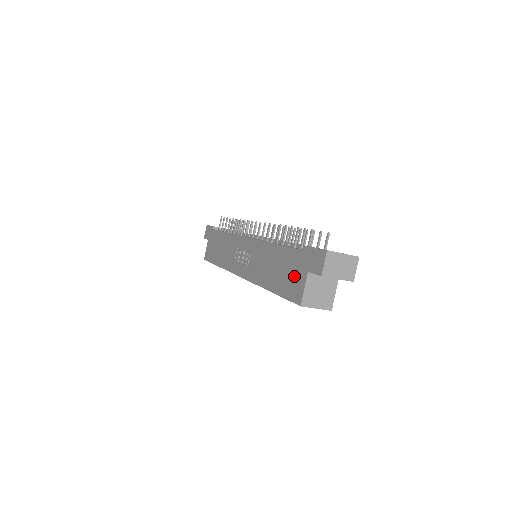
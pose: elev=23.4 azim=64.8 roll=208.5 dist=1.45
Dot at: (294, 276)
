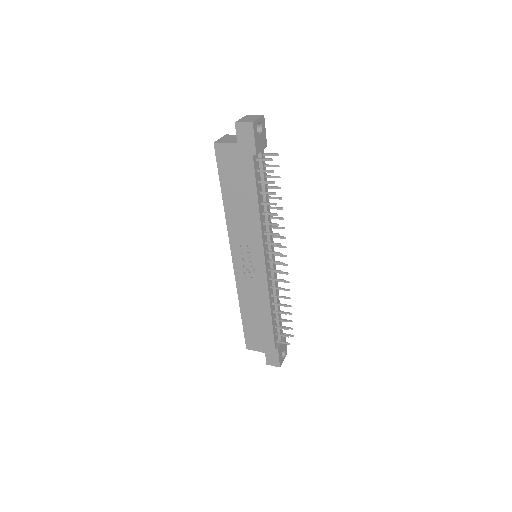
Dot at: (259, 341)
